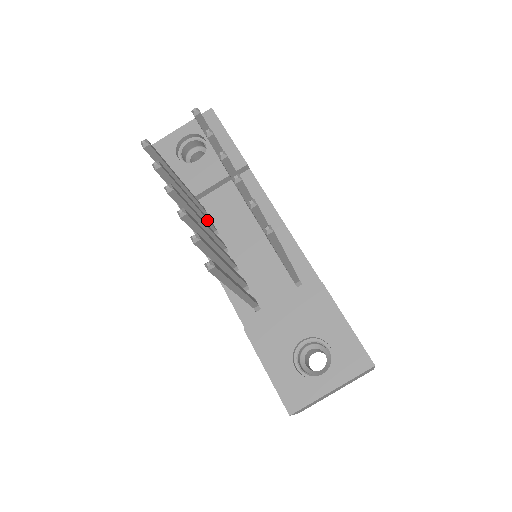
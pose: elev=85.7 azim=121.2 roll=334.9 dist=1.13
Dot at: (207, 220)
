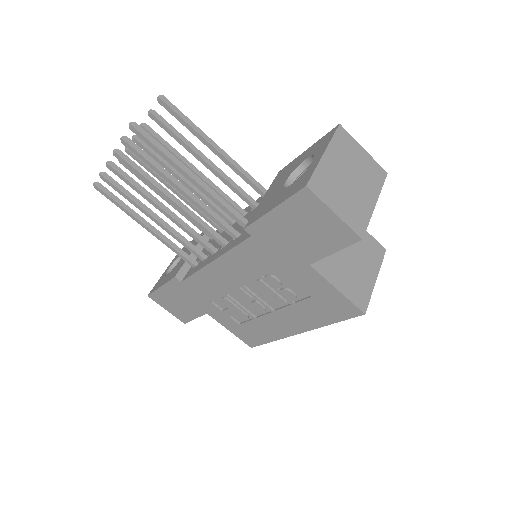
Dot at: (186, 240)
